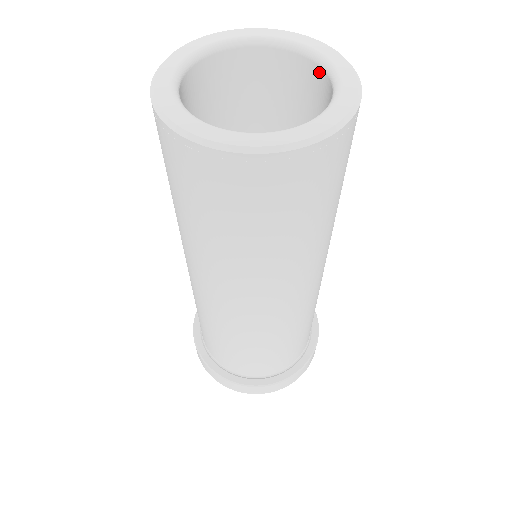
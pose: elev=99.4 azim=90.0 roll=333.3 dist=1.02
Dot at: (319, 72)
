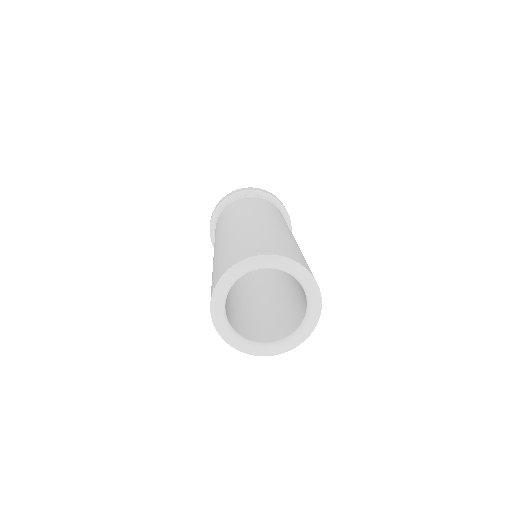
Dot at: (288, 273)
